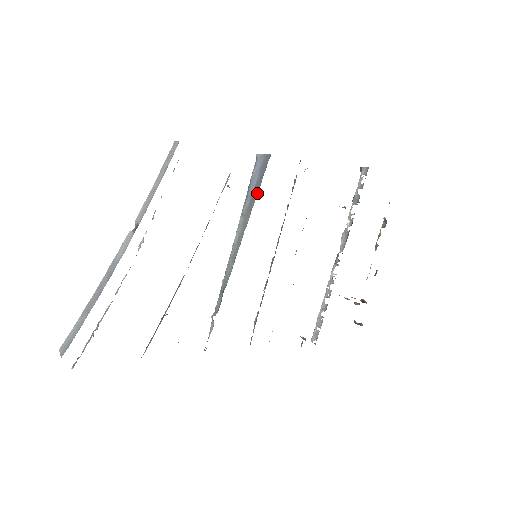
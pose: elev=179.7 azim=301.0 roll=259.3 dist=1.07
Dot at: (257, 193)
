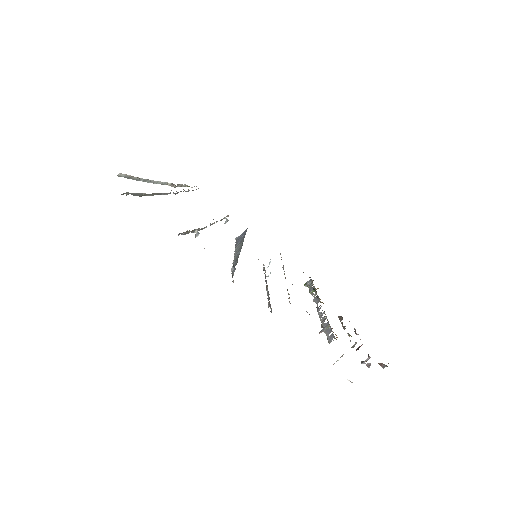
Dot at: occluded
